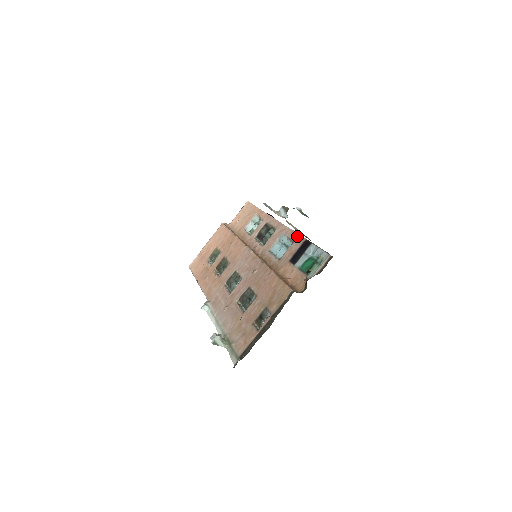
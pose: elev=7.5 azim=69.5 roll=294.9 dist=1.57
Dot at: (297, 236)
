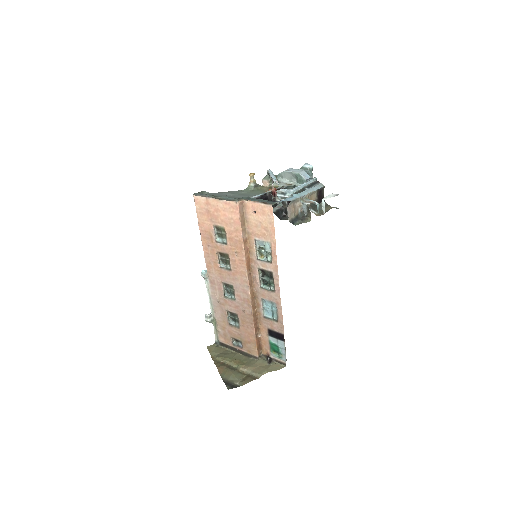
Dot at: (281, 323)
